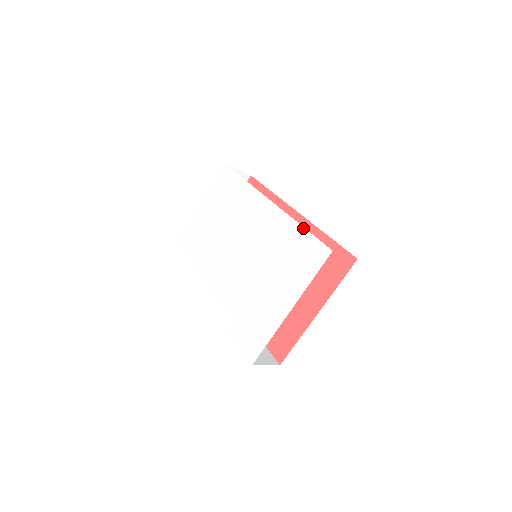
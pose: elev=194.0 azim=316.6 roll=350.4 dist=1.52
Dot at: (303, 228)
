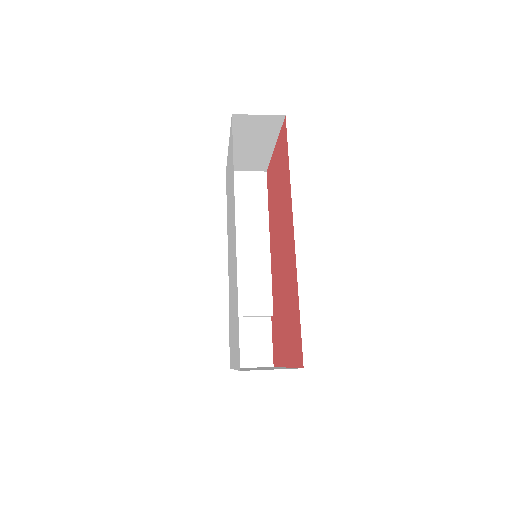
Dot at: (237, 307)
